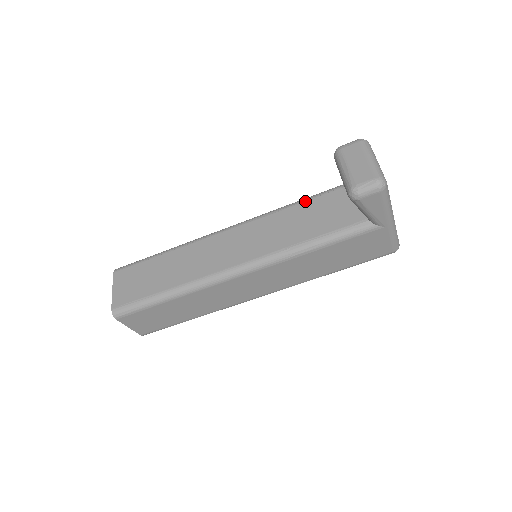
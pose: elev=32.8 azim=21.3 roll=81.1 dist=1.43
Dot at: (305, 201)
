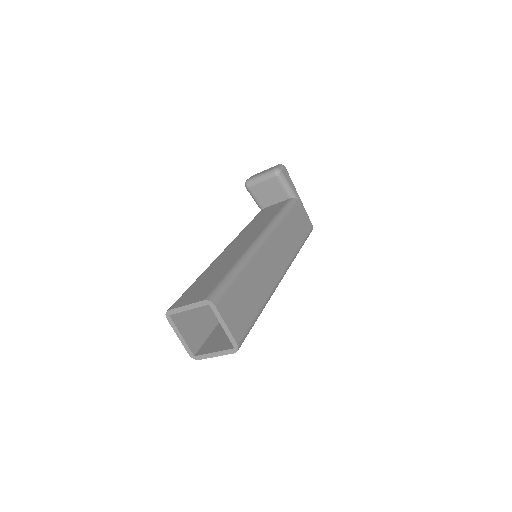
Dot at: (251, 222)
